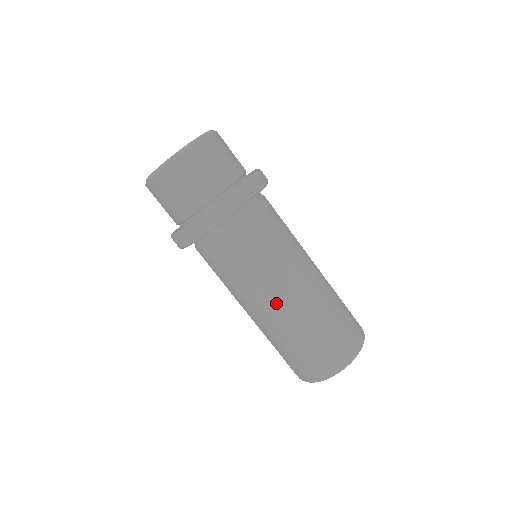
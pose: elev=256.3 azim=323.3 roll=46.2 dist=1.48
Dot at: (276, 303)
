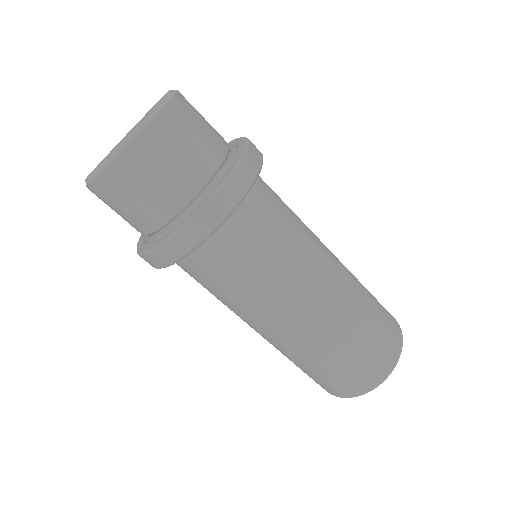
Dot at: (309, 310)
